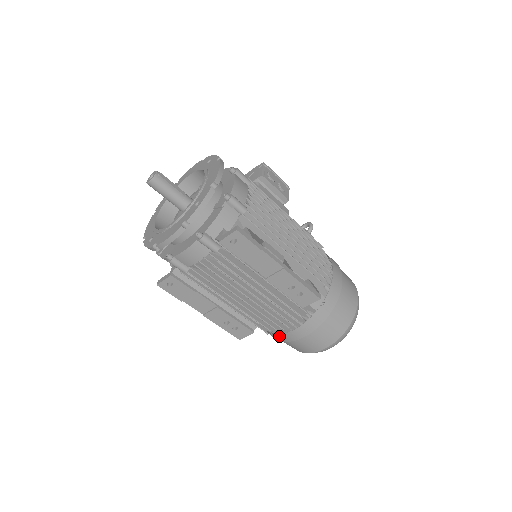
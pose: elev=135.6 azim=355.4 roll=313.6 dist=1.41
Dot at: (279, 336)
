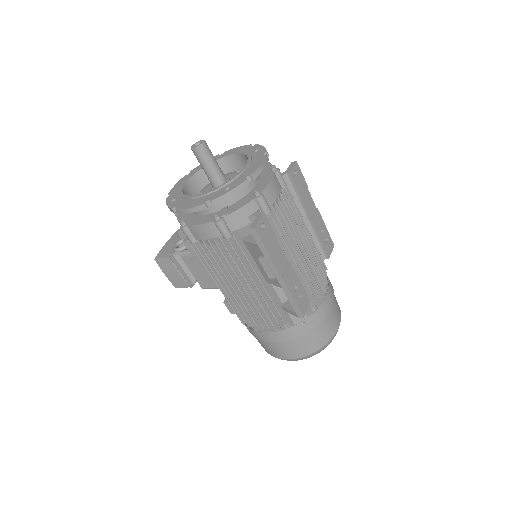
Dot at: (318, 311)
